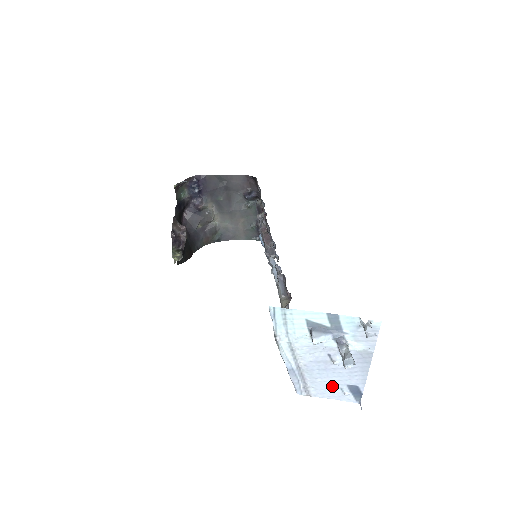
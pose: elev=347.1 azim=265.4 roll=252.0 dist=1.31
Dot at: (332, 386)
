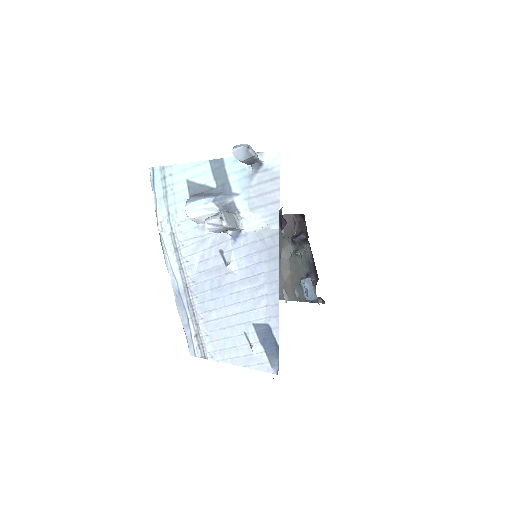
Dot at: (233, 329)
